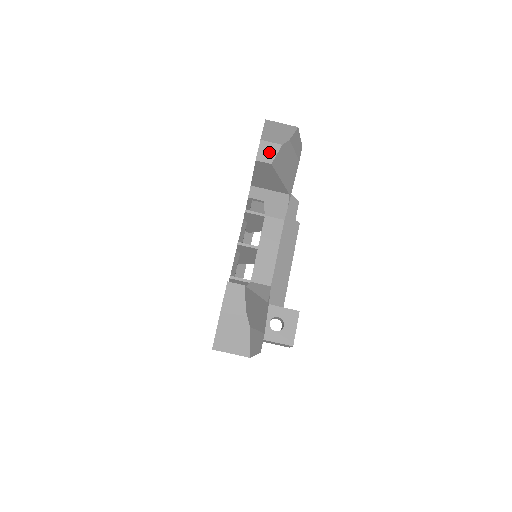
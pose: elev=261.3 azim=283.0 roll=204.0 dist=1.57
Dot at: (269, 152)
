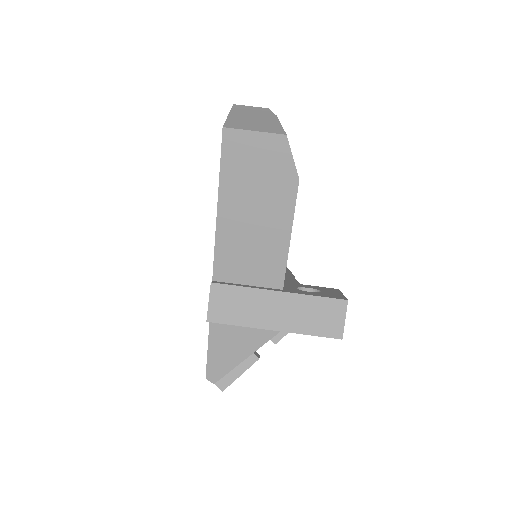
Dot at: occluded
